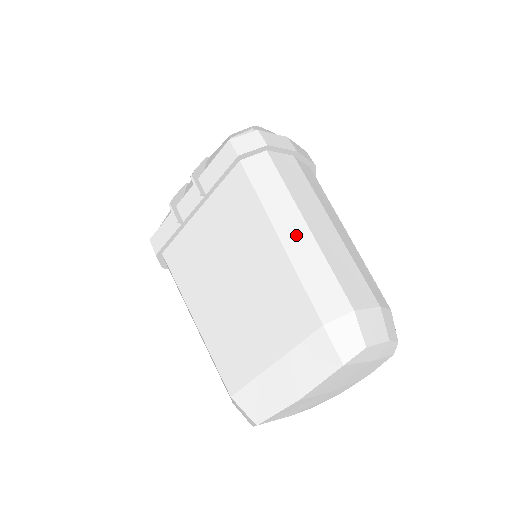
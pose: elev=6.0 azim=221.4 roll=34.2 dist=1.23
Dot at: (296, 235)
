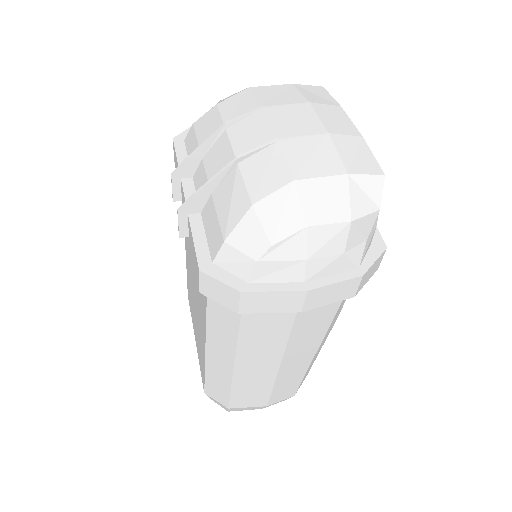
Dot at: (220, 363)
